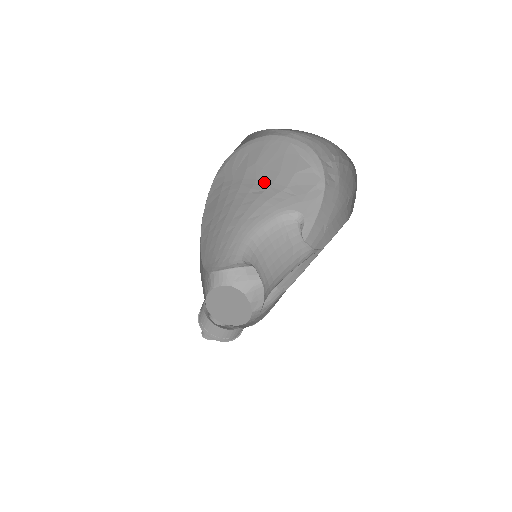
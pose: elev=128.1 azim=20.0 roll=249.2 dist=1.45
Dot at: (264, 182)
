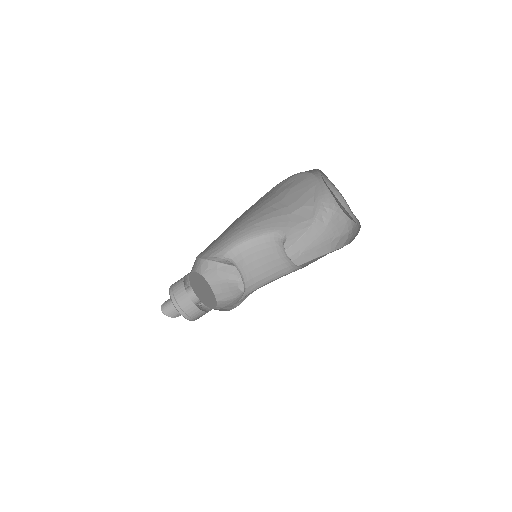
Dot at: (284, 203)
